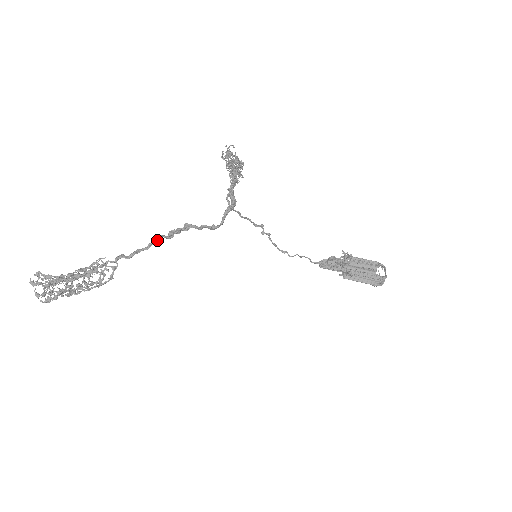
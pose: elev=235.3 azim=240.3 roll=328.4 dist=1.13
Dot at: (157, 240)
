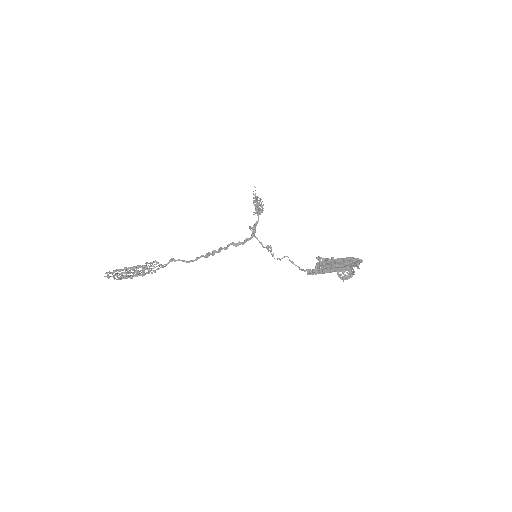
Dot at: occluded
